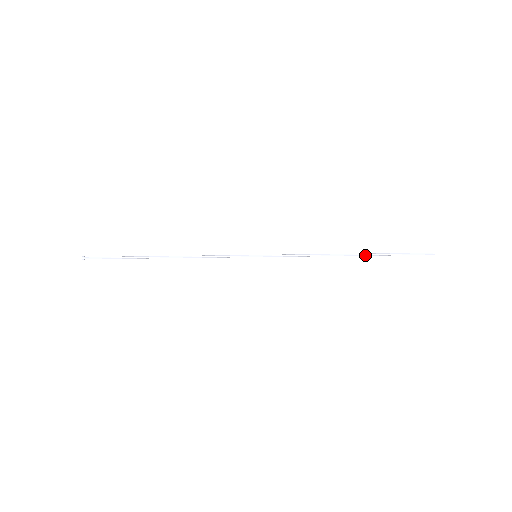
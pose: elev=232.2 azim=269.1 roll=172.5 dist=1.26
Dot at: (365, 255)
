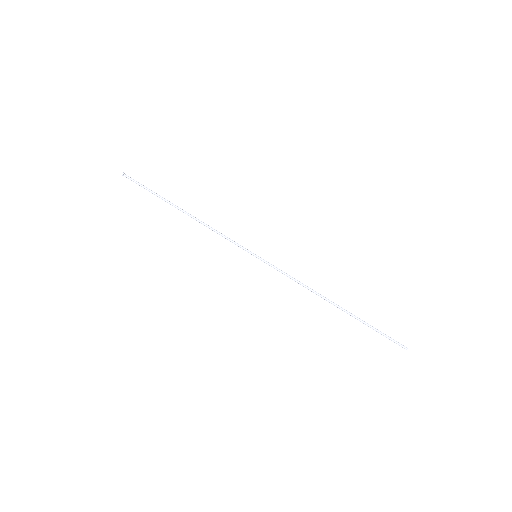
Dot at: (347, 311)
